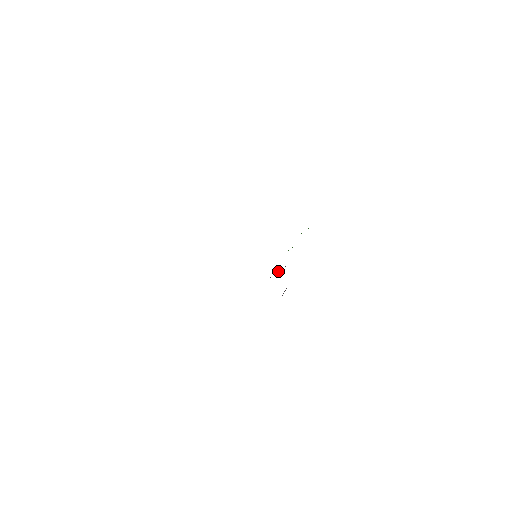
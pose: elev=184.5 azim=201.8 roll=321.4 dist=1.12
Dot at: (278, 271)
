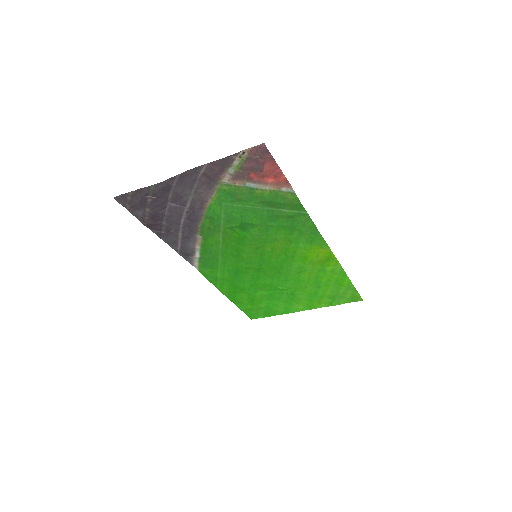
Dot at: (189, 213)
